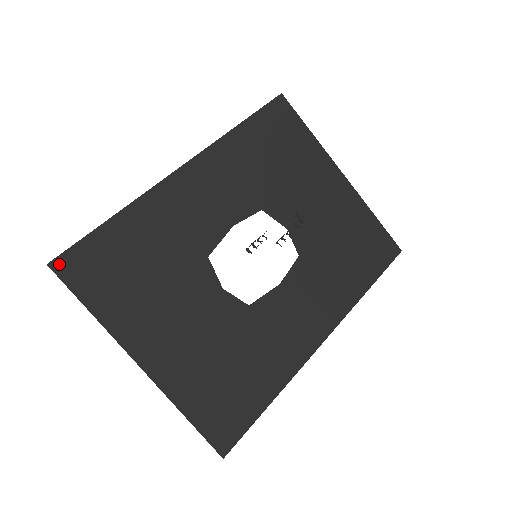
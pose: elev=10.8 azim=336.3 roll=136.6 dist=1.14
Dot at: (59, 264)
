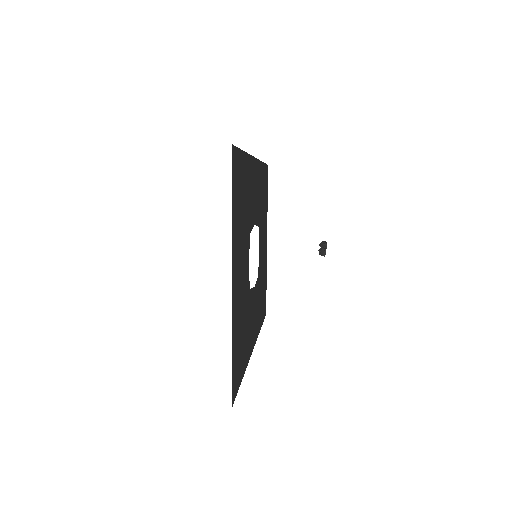
Dot at: (234, 152)
